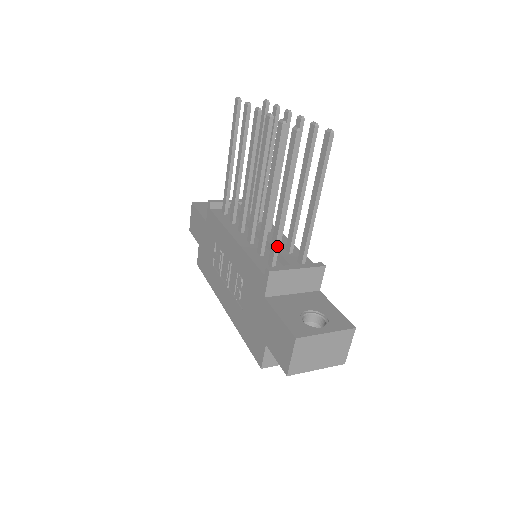
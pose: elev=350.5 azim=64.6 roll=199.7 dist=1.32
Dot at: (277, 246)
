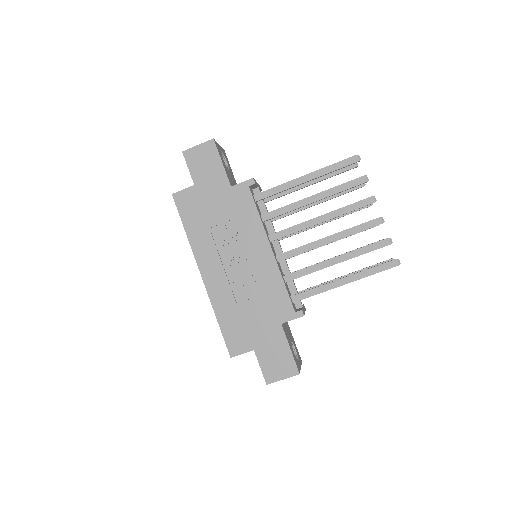
Dot at: occluded
